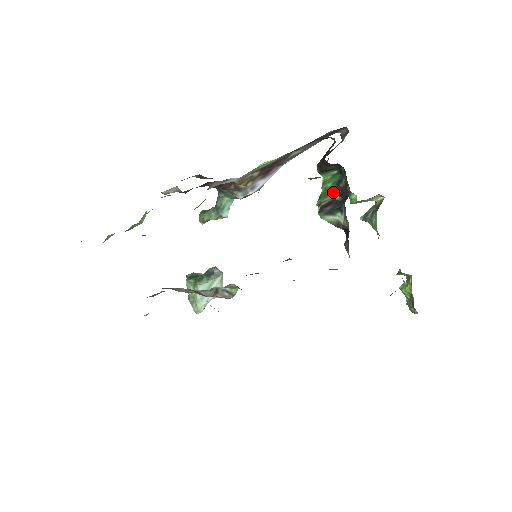
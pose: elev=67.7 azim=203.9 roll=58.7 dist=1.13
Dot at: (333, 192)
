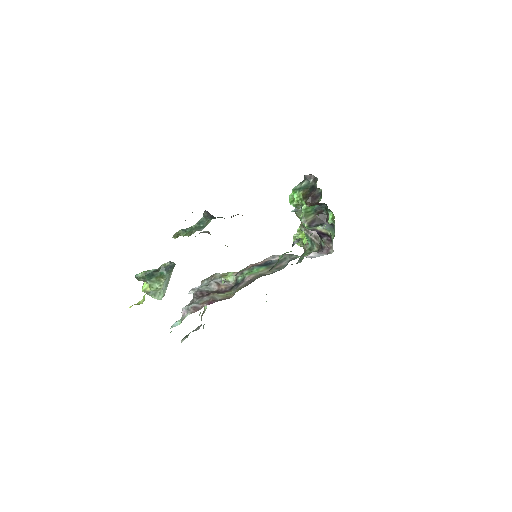
Dot at: (311, 214)
